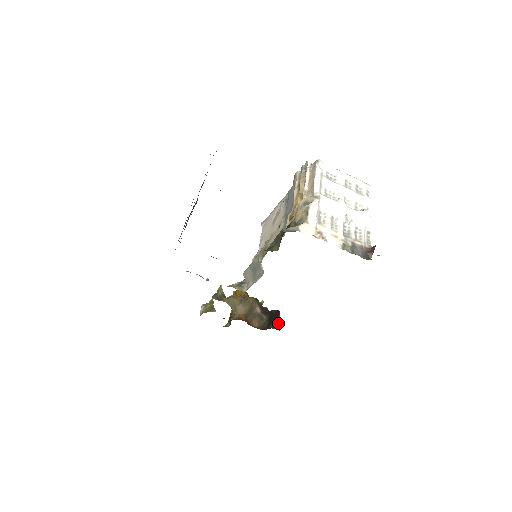
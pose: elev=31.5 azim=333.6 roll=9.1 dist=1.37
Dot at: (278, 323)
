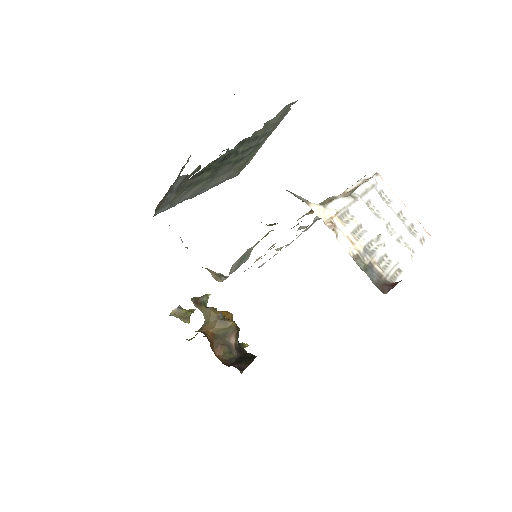
Dot at: (246, 367)
